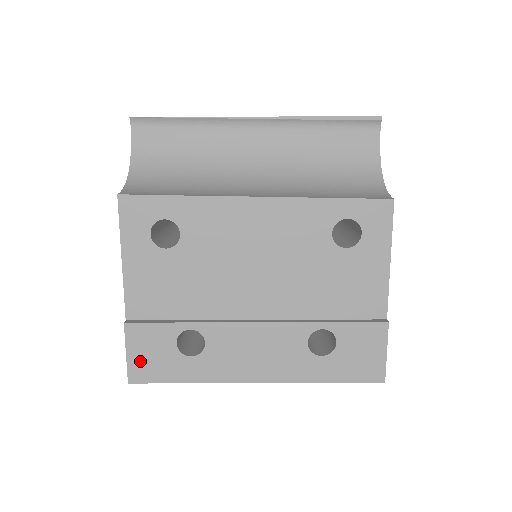
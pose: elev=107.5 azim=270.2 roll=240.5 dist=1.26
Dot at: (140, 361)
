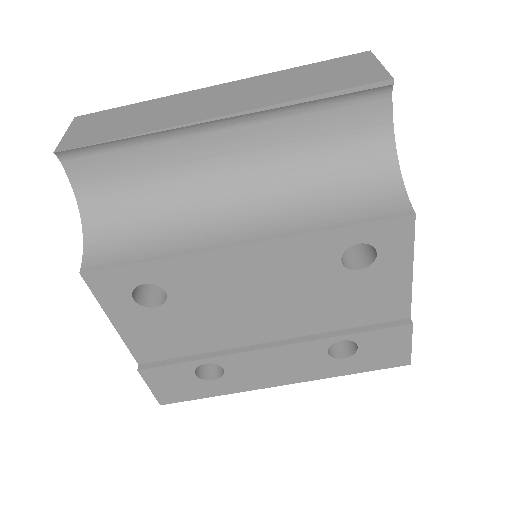
Dot at: (165, 391)
